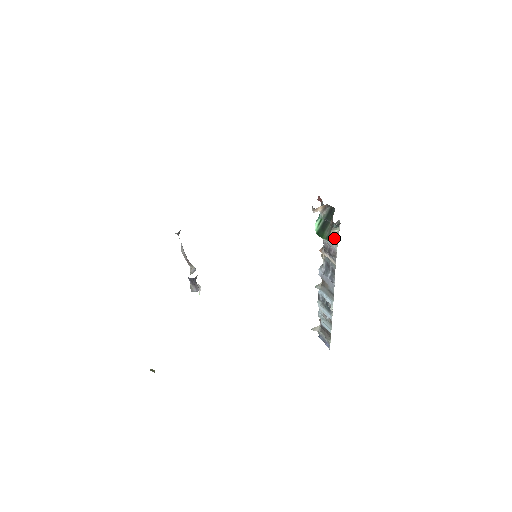
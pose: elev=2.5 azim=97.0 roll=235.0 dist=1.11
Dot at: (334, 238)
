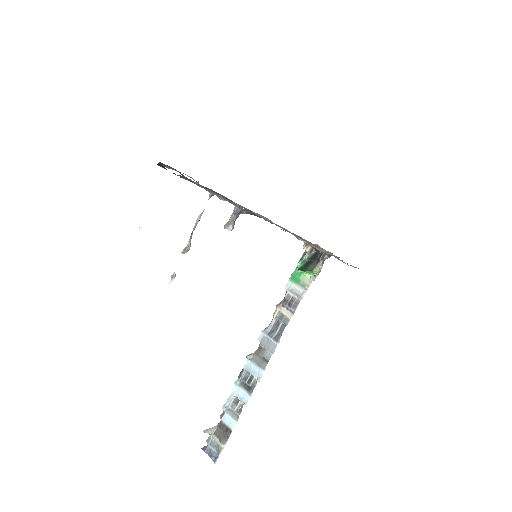
Dot at: (317, 272)
